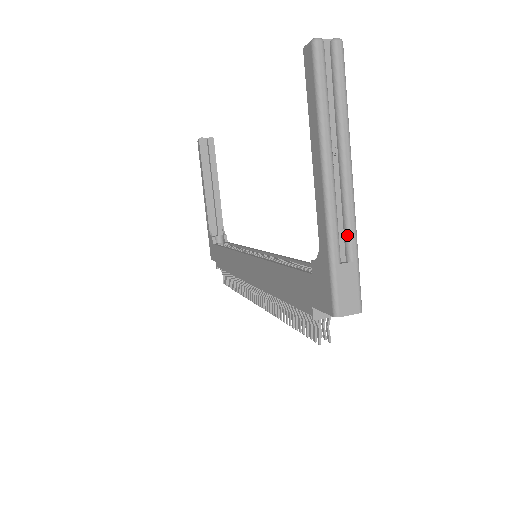
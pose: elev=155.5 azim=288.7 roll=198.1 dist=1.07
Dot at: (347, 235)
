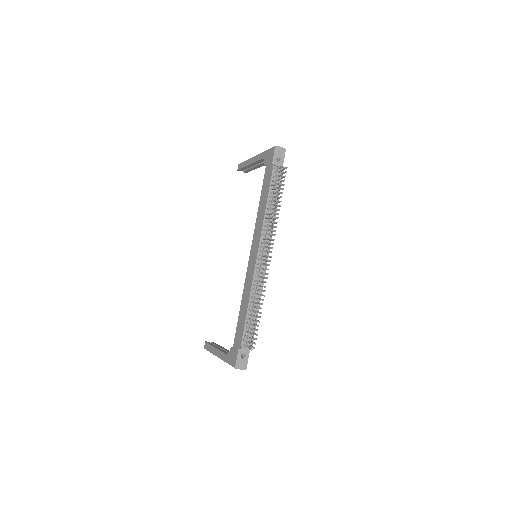
Dot at: occluded
